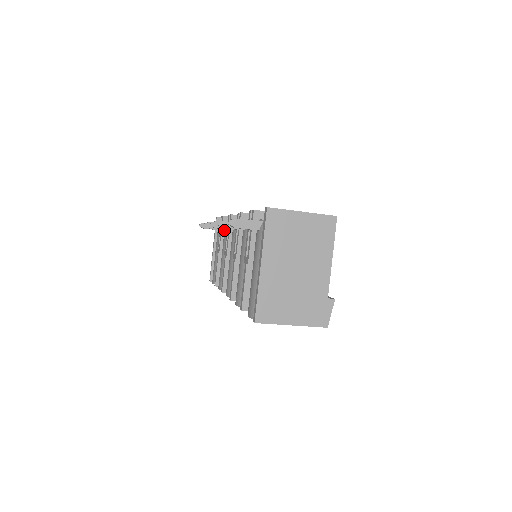
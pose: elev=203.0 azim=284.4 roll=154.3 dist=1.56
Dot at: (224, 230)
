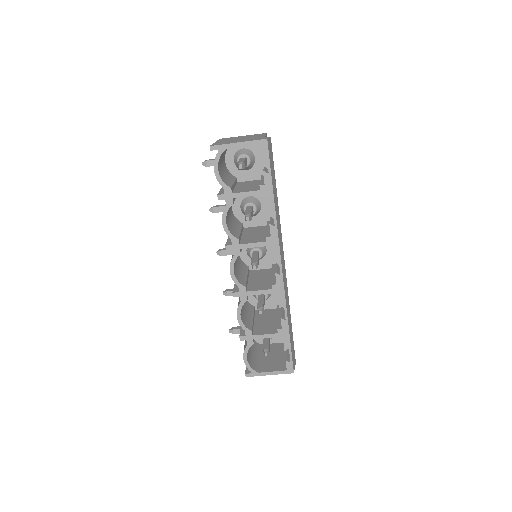
Dot at: occluded
